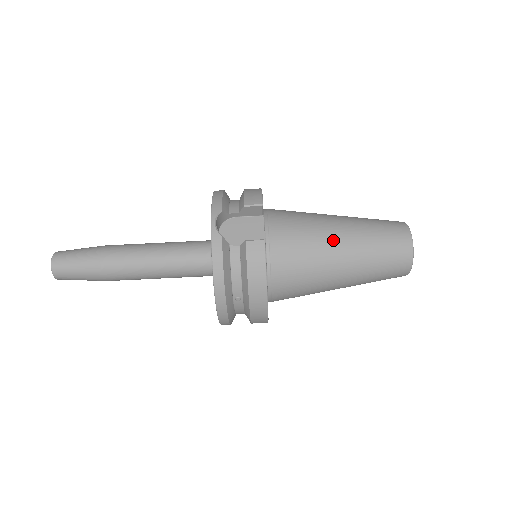
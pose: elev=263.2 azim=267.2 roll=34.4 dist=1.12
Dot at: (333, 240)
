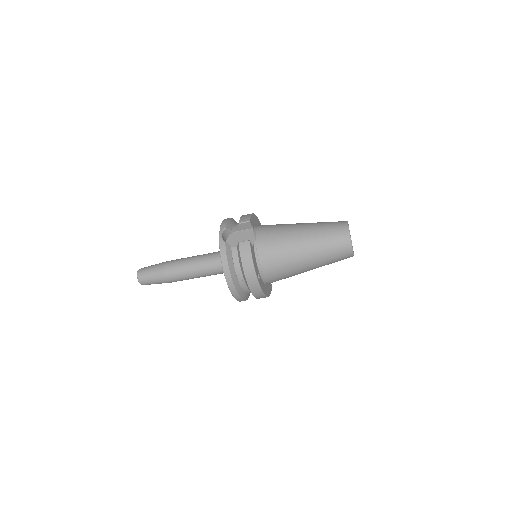
Dot at: (296, 237)
